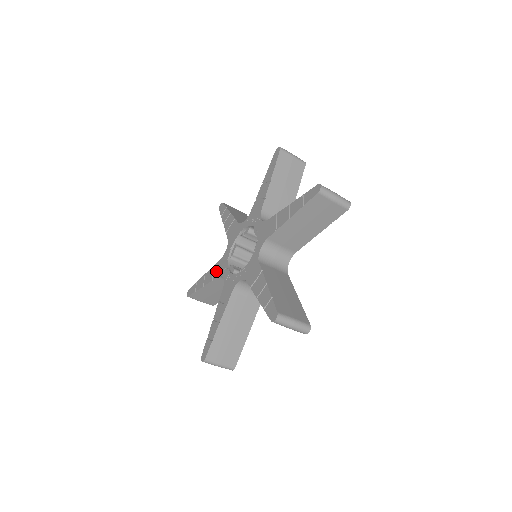
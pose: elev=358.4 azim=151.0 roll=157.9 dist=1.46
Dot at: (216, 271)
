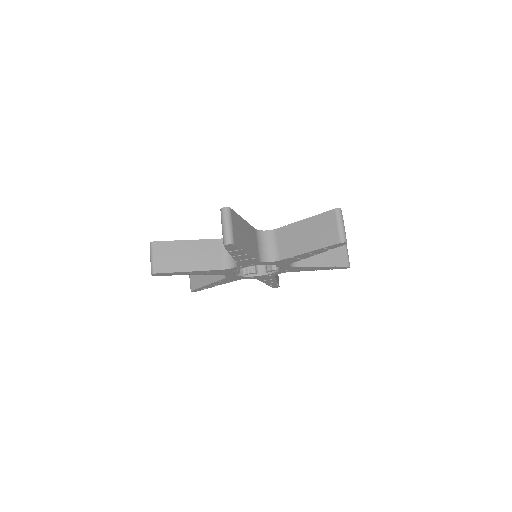
Dot at: occluded
